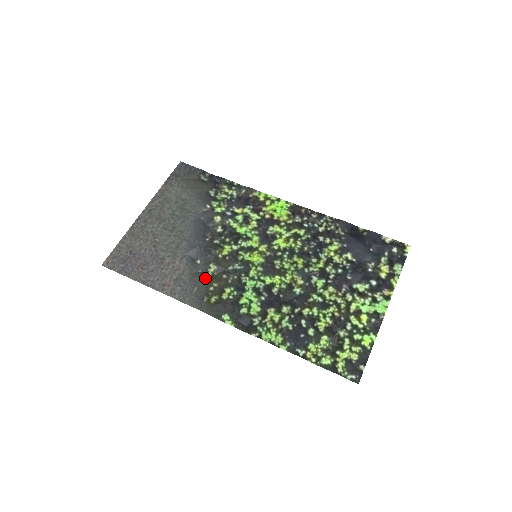
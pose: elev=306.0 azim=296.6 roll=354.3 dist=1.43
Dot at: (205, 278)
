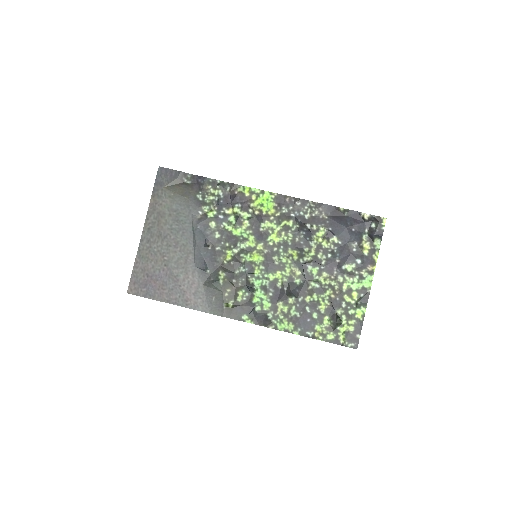
Dot at: (218, 286)
